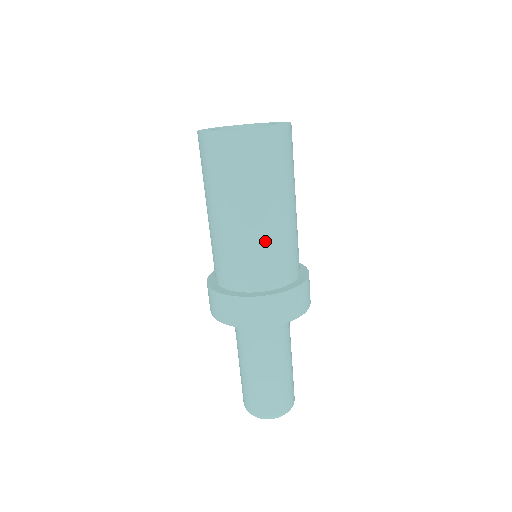
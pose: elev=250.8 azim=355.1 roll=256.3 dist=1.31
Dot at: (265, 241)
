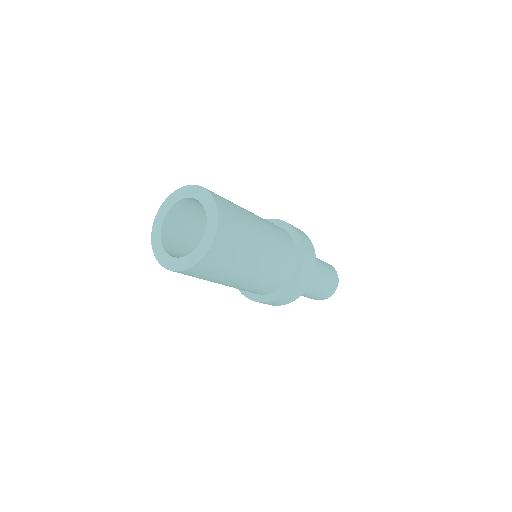
Dot at: occluded
